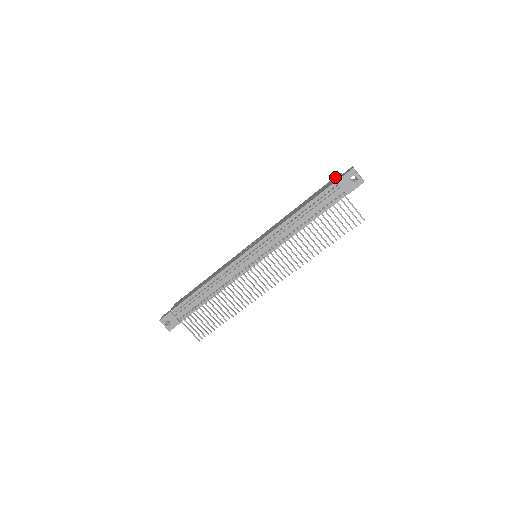
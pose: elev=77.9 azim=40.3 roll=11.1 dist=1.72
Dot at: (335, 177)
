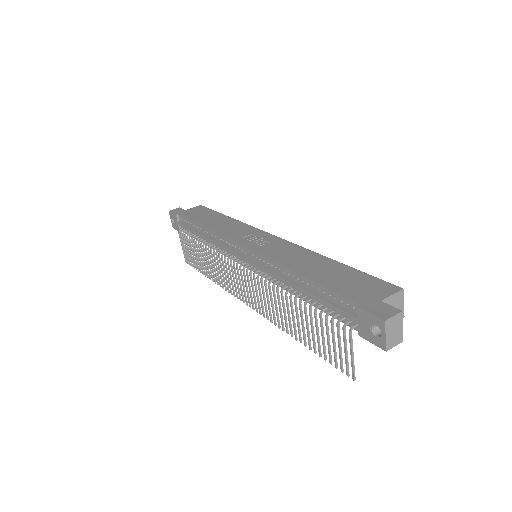
Dot at: (387, 287)
